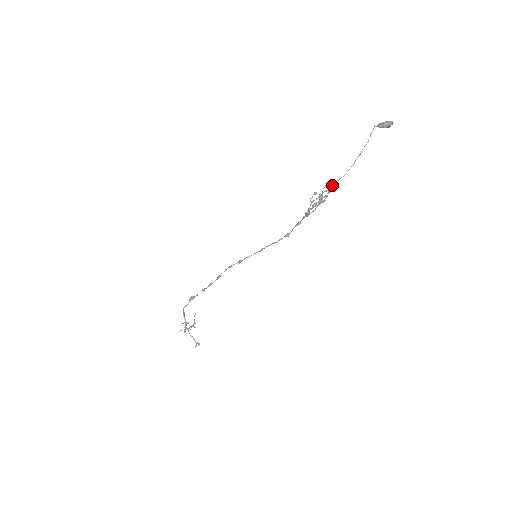
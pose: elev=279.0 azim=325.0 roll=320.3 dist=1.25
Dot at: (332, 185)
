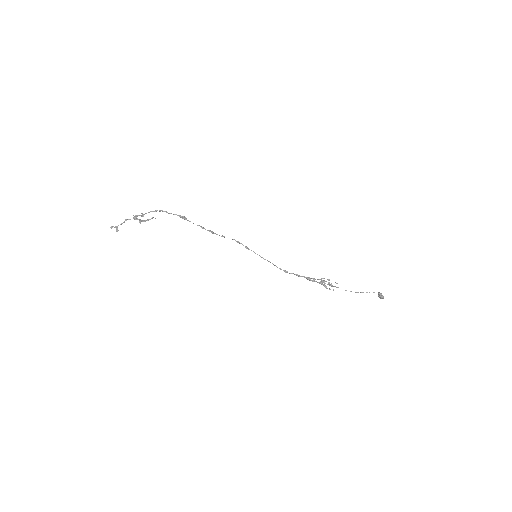
Dot at: occluded
